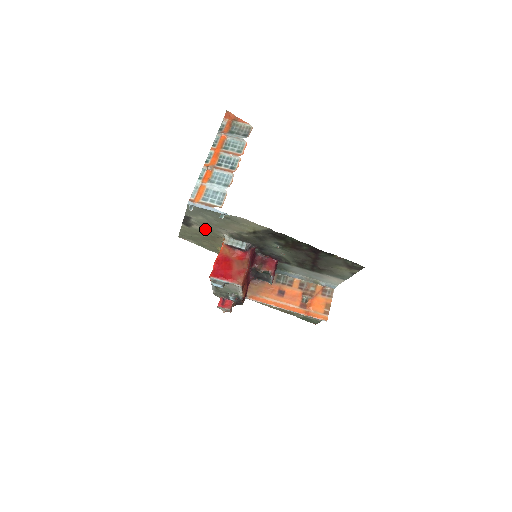
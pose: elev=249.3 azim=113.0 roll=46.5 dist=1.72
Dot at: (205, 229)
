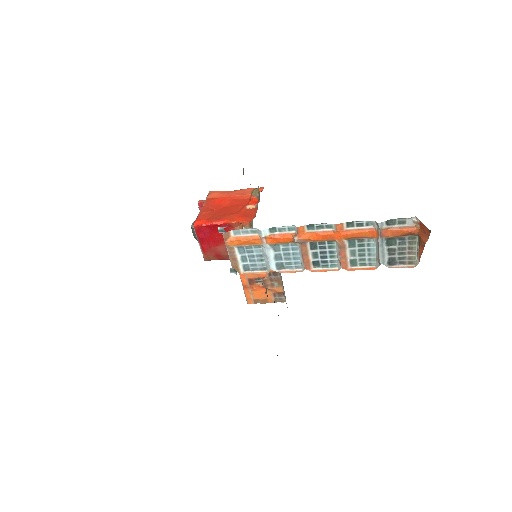
Dot at: occluded
